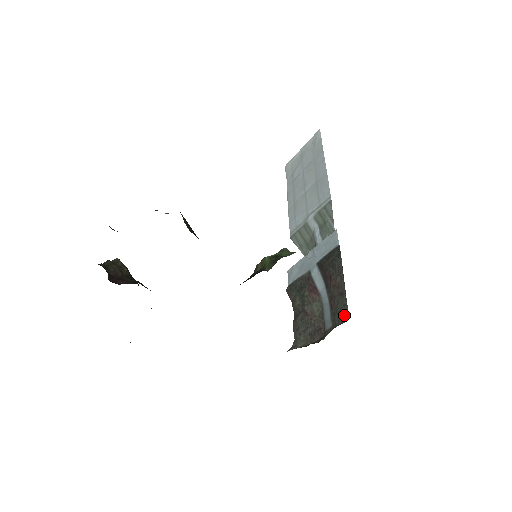
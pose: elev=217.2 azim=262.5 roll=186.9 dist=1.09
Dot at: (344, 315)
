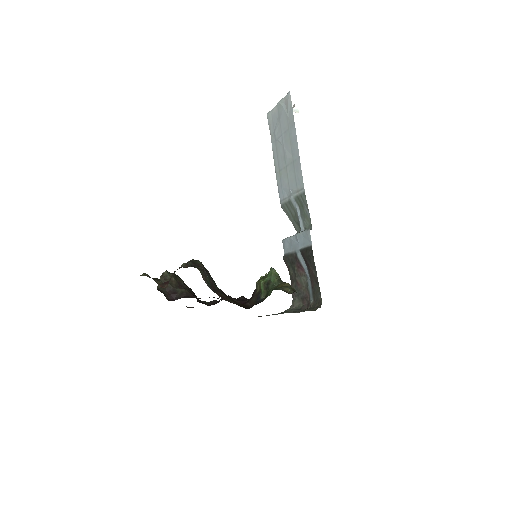
Dot at: (319, 299)
